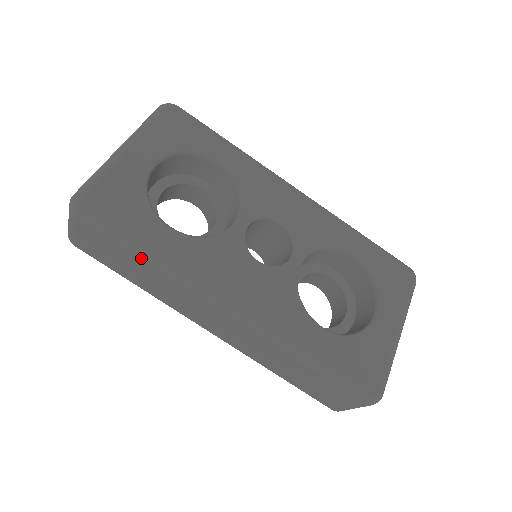
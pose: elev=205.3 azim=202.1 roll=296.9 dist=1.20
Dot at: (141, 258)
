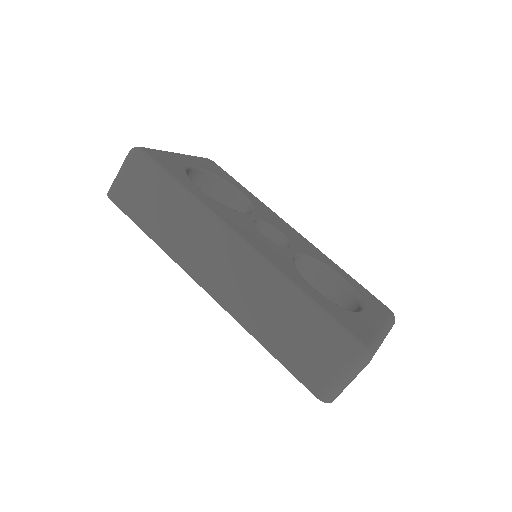
Dot at: (172, 191)
